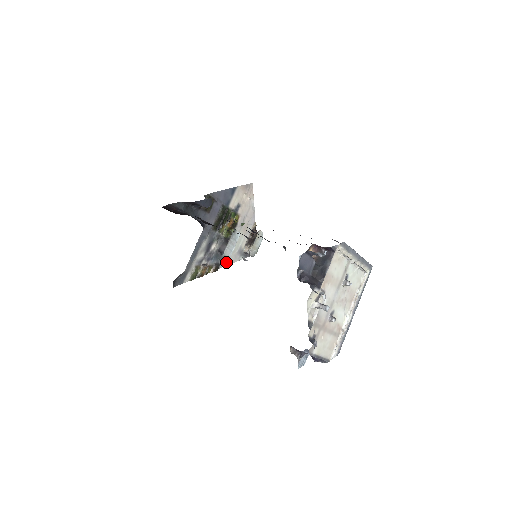
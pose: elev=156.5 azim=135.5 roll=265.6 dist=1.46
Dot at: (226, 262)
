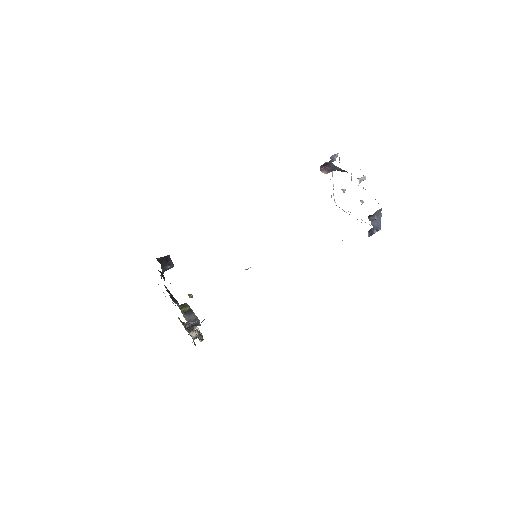
Dot at: occluded
